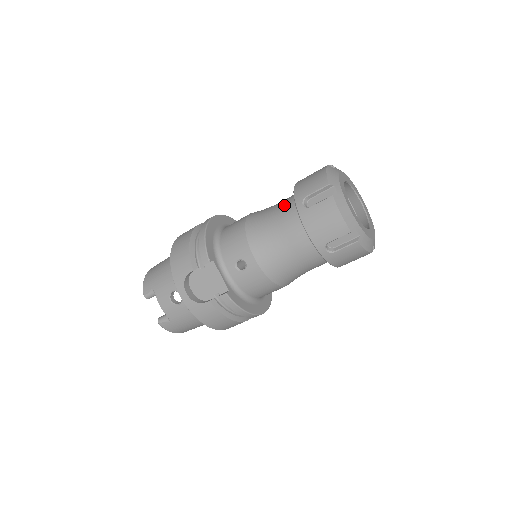
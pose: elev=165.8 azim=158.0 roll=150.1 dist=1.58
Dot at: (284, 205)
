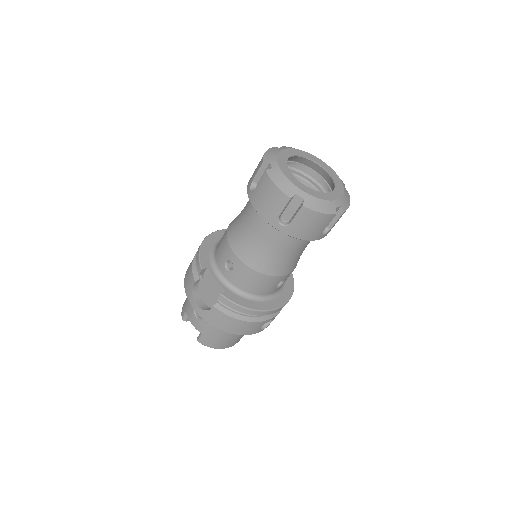
Dot at: occluded
